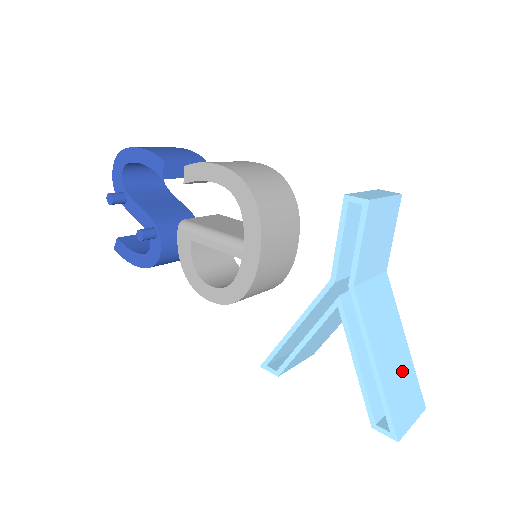
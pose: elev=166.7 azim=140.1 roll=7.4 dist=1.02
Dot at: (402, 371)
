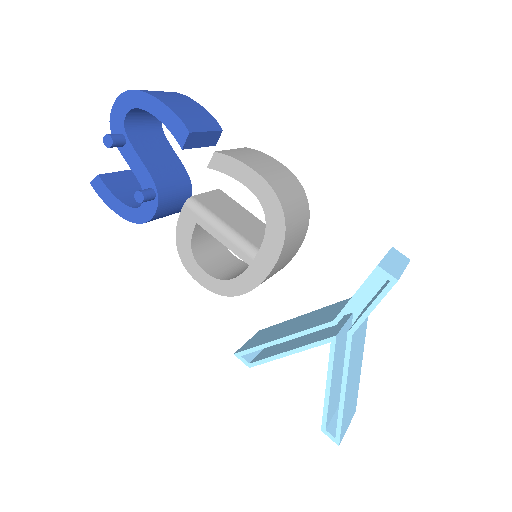
Dot at: (354, 390)
